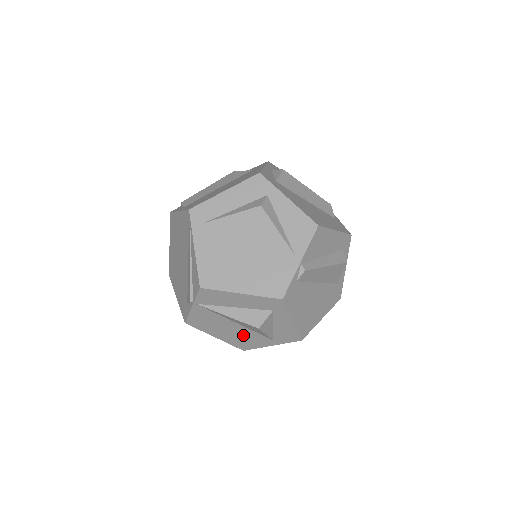
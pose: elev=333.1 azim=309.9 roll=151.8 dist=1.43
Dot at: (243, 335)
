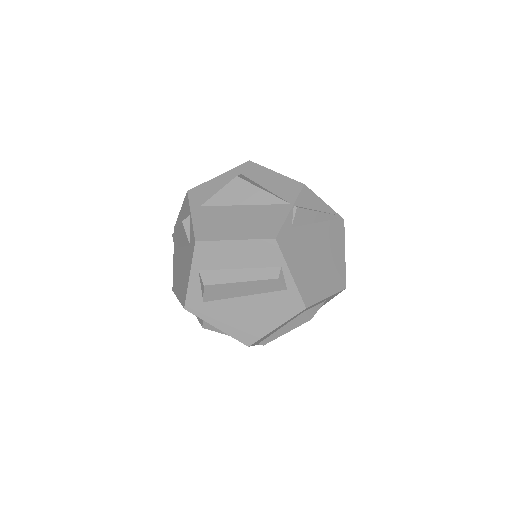
Dot at: occluded
